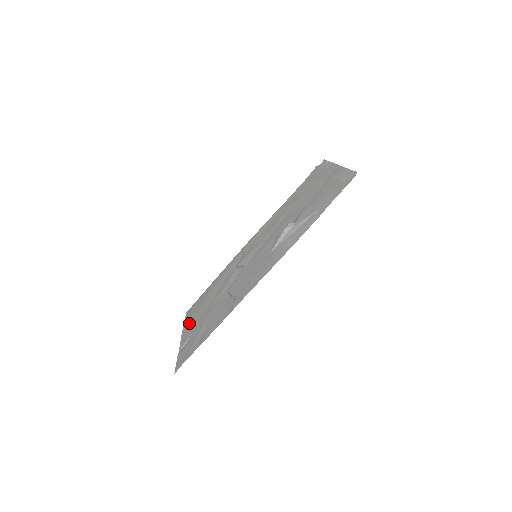
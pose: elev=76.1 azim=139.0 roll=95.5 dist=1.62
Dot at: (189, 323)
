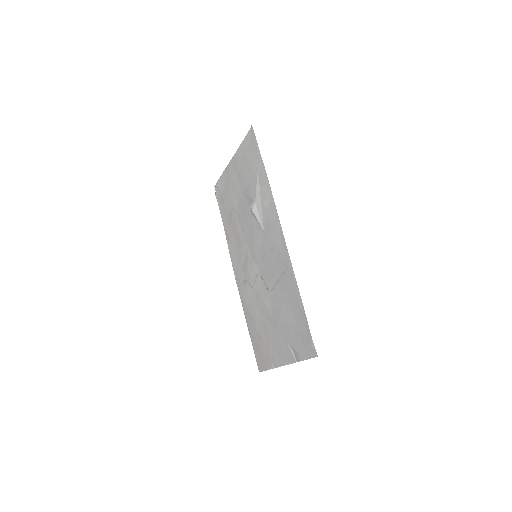
Dot at: (274, 356)
